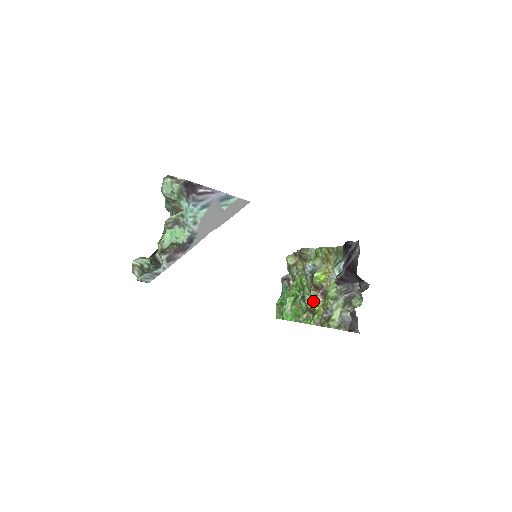
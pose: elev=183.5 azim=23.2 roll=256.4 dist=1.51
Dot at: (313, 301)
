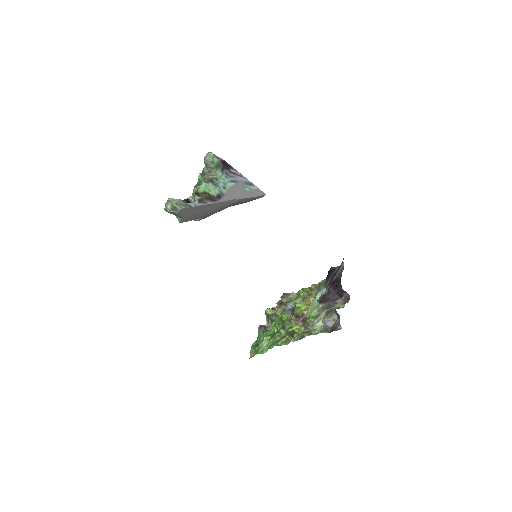
Dot at: (293, 326)
